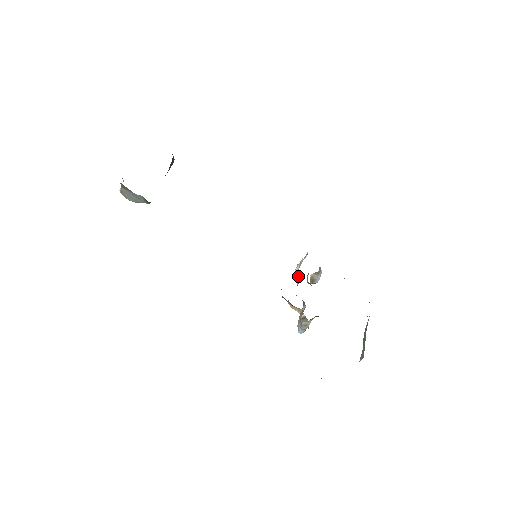
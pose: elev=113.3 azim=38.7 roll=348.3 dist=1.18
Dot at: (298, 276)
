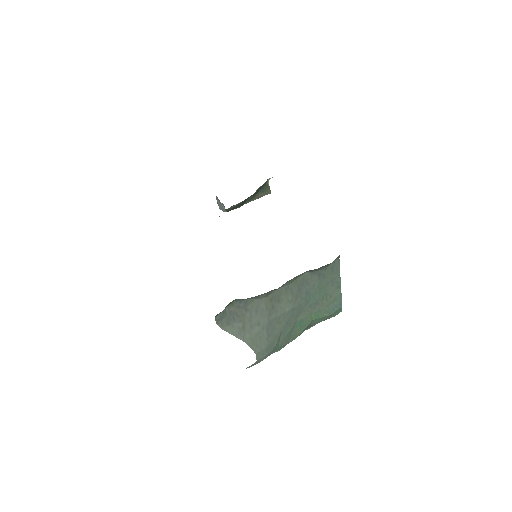
Dot at: occluded
